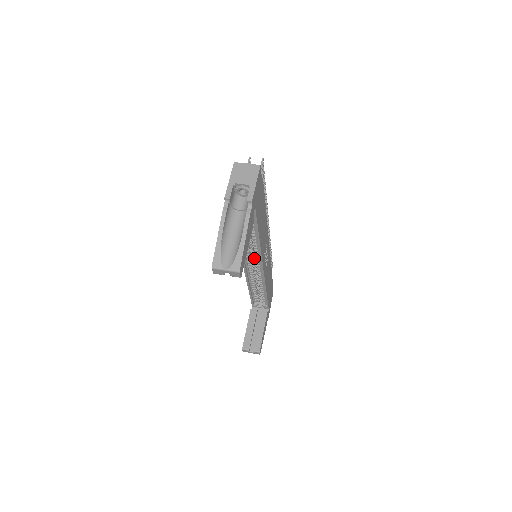
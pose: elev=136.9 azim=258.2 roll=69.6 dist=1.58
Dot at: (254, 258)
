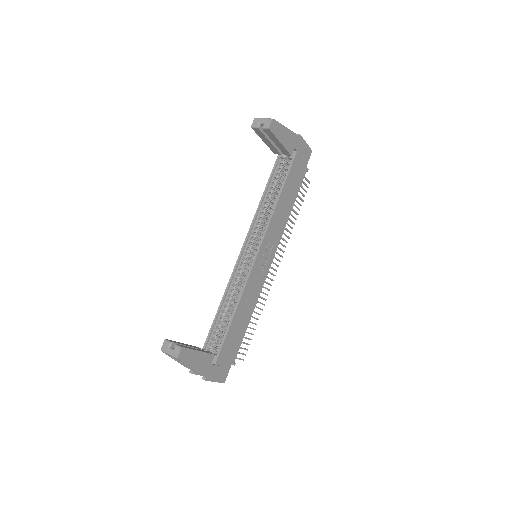
Dot at: occluded
